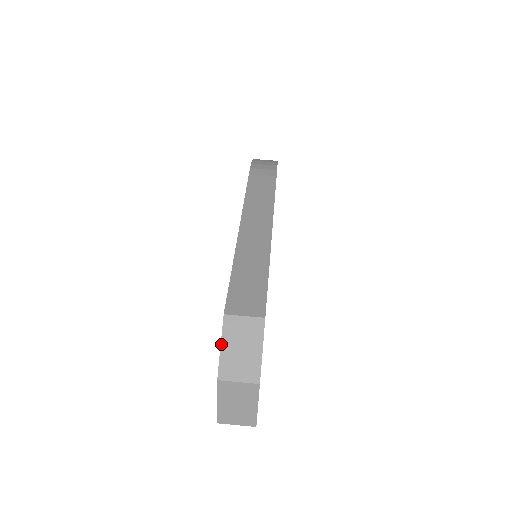
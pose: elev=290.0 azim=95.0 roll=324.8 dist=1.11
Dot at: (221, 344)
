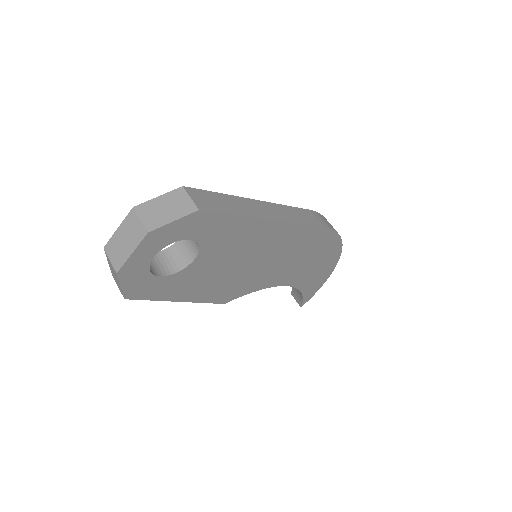
Dot at: (161, 196)
